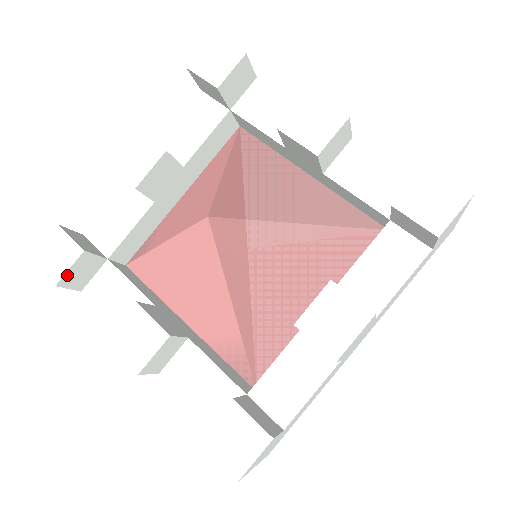
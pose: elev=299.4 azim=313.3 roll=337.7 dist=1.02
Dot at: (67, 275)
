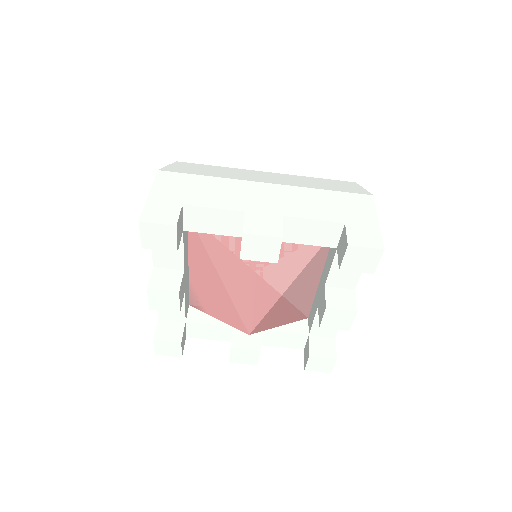
Dot at: (182, 351)
